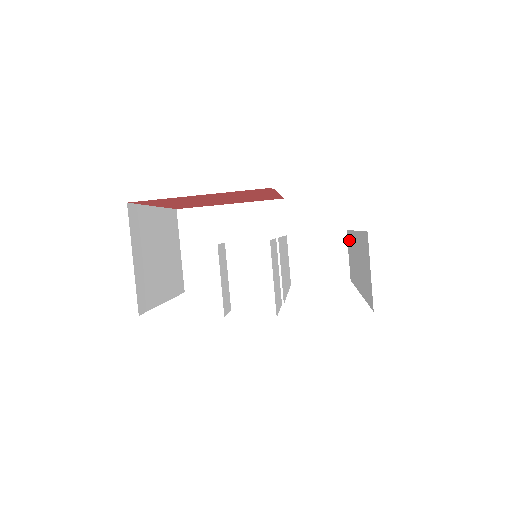
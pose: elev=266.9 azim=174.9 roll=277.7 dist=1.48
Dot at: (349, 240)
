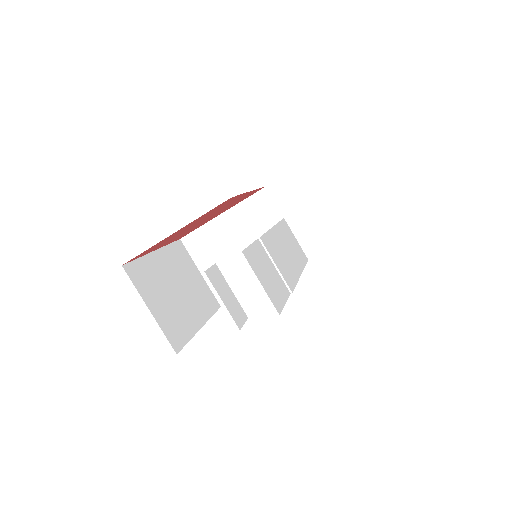
Dot at: occluded
